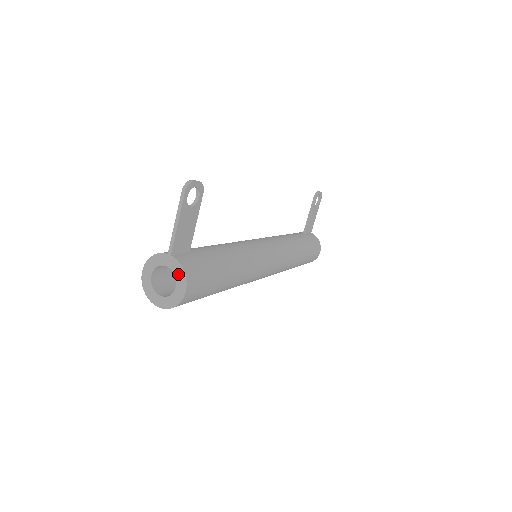
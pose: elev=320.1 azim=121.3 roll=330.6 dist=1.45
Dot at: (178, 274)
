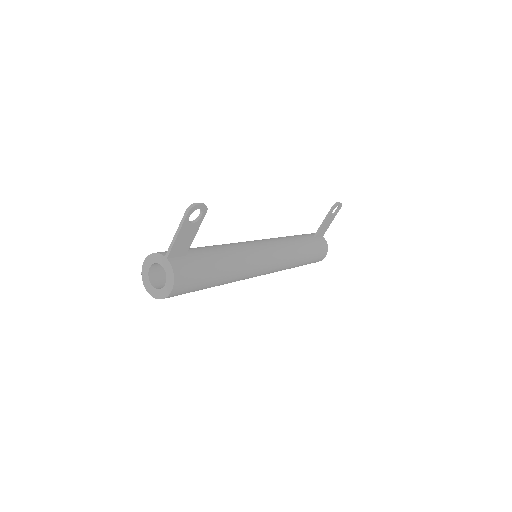
Dot at: (169, 275)
